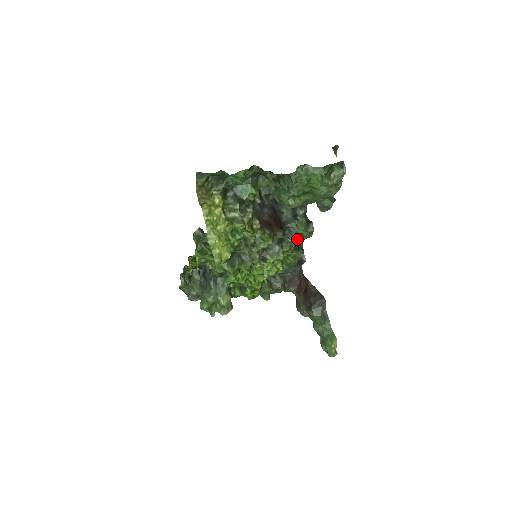
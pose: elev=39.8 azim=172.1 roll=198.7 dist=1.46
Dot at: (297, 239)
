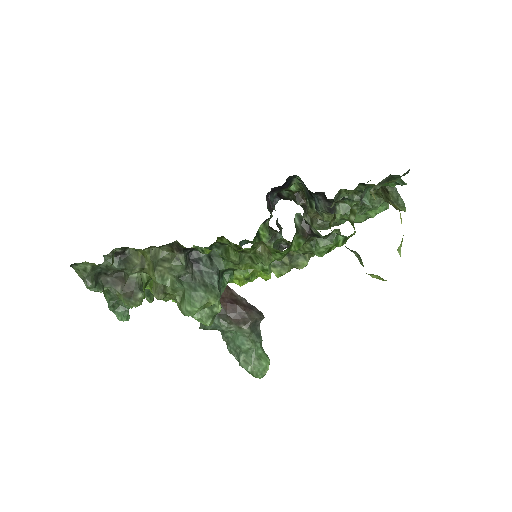
Dot at: occluded
